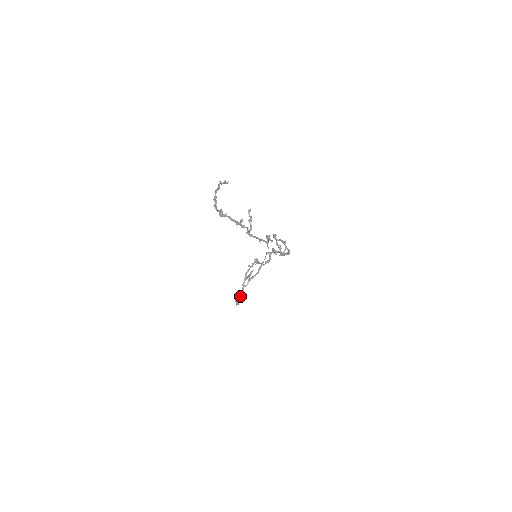
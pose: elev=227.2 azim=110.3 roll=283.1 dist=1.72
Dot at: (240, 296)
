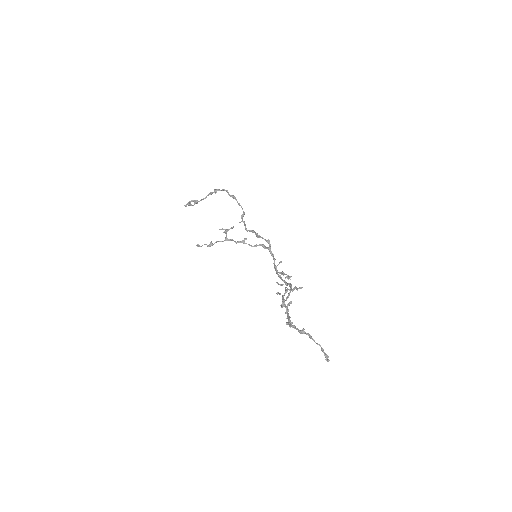
Dot at: (195, 203)
